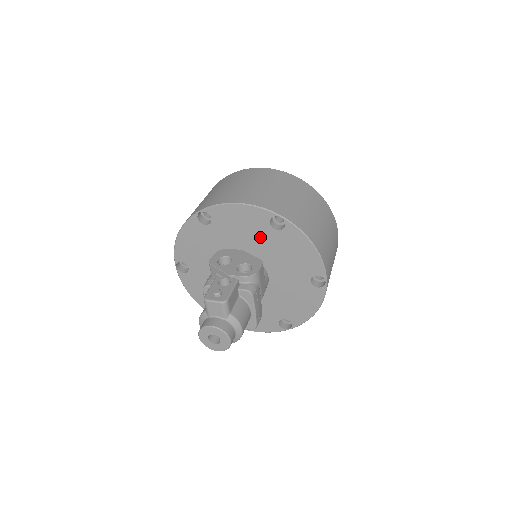
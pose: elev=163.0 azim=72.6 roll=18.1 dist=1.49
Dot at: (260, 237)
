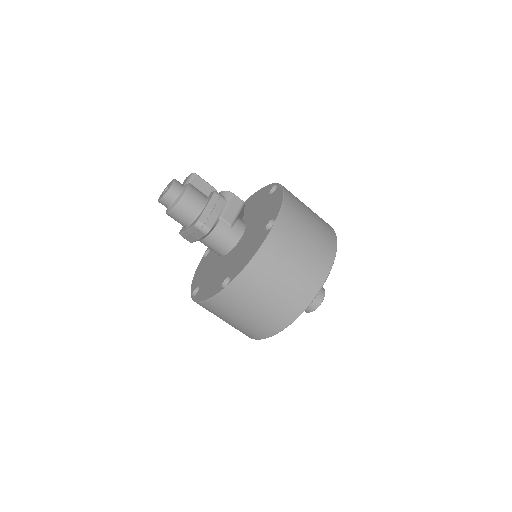
Dot at: (259, 205)
